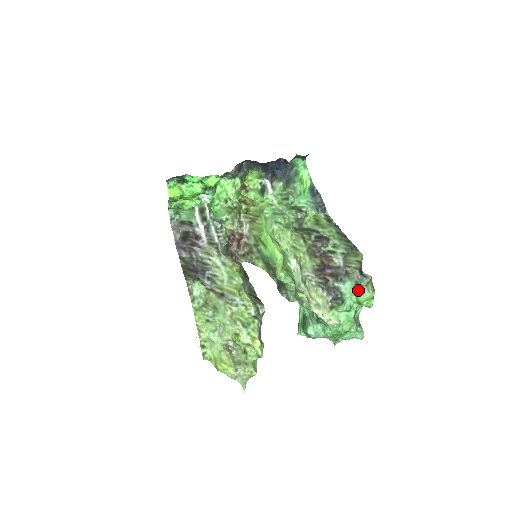
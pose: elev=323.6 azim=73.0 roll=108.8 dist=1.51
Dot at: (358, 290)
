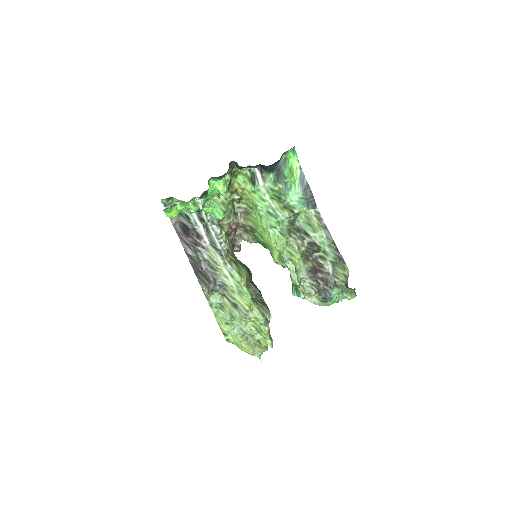
Dot at: (343, 296)
